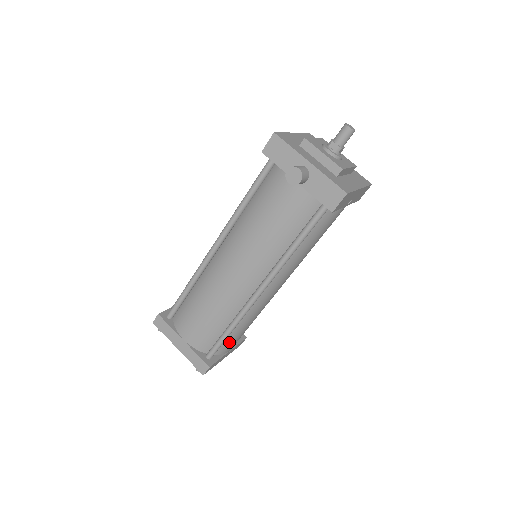
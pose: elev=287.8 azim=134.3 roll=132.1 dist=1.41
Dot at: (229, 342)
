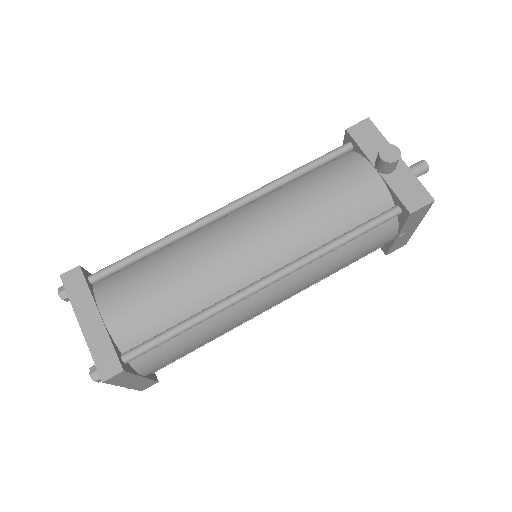
Dot at: (163, 353)
